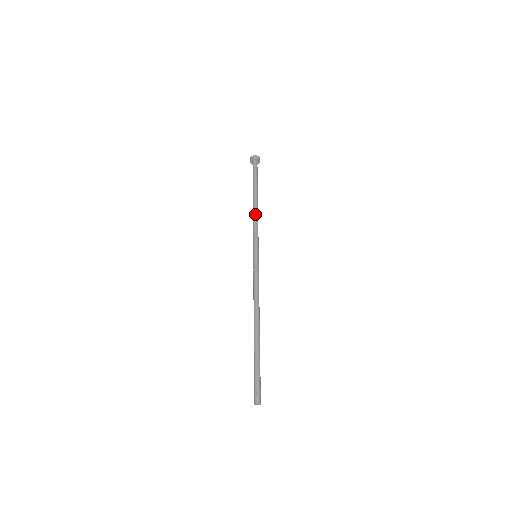
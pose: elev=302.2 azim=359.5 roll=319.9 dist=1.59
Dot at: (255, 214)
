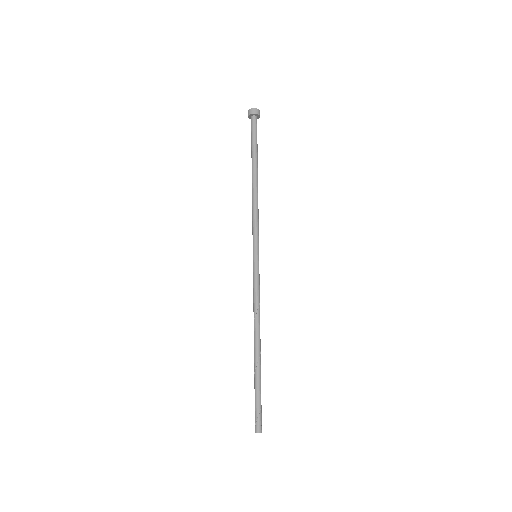
Dot at: (253, 199)
